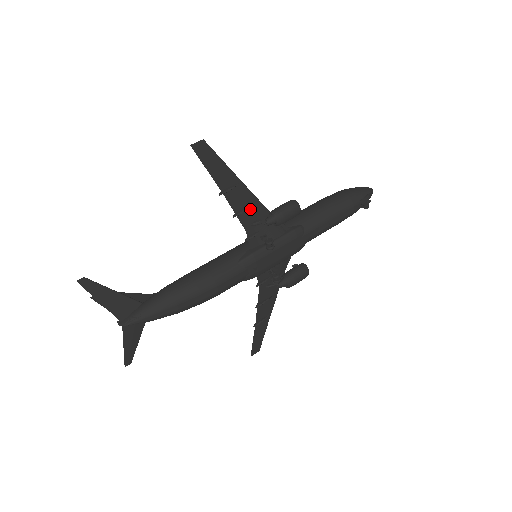
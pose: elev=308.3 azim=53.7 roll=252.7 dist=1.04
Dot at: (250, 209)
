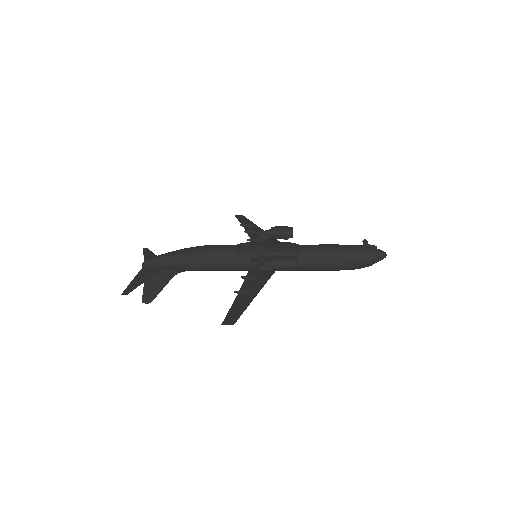
Dot at: occluded
